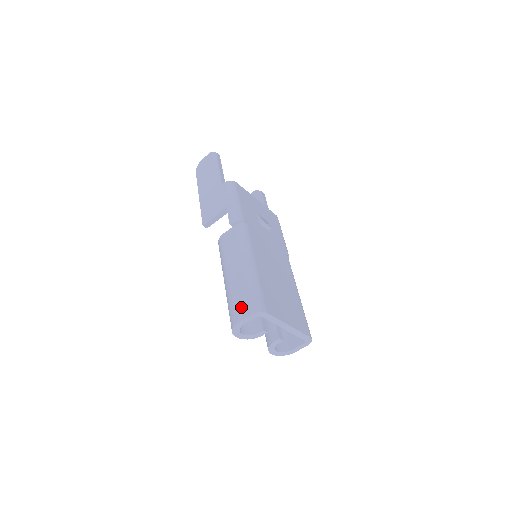
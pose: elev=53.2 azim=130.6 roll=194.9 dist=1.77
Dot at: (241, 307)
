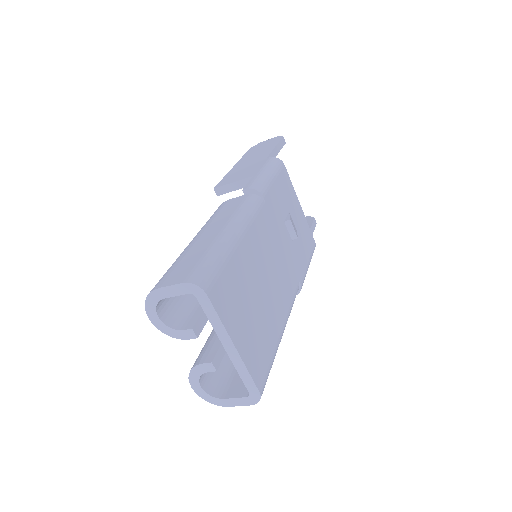
Dot at: (178, 272)
